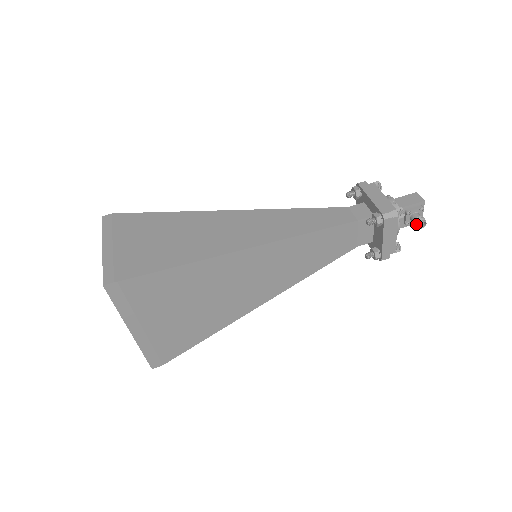
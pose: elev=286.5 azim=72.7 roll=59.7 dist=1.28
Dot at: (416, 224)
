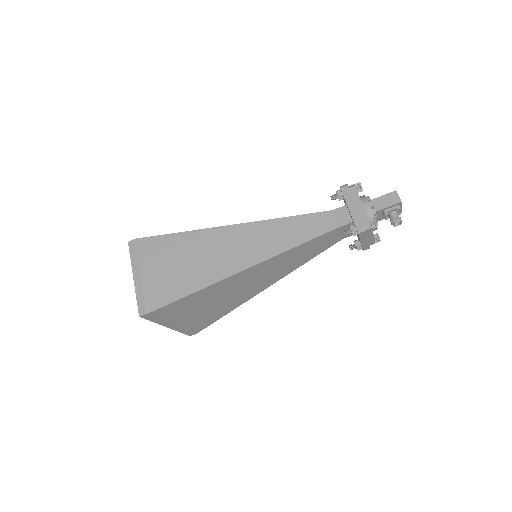
Dot at: (392, 224)
